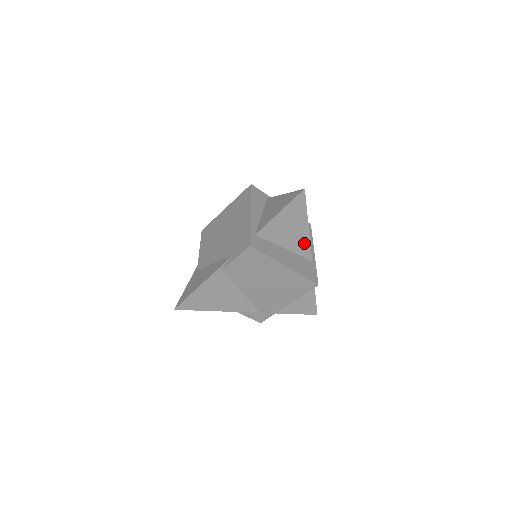
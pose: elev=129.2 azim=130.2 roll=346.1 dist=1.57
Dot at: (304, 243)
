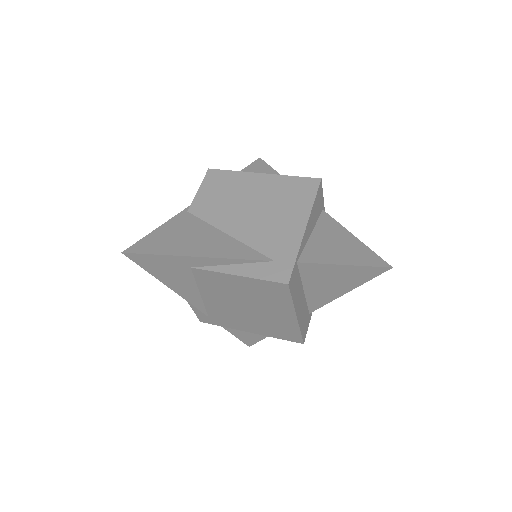
Dot at: occluded
